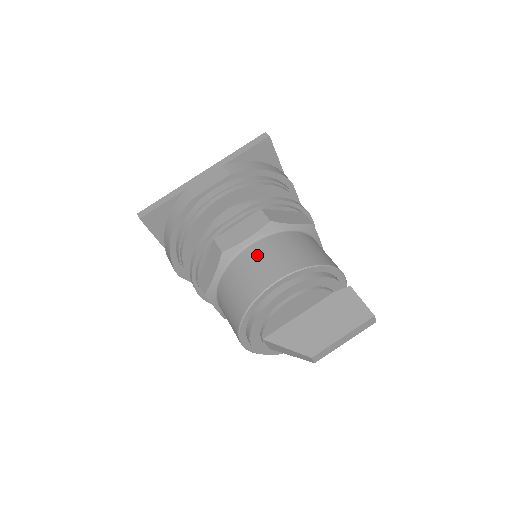
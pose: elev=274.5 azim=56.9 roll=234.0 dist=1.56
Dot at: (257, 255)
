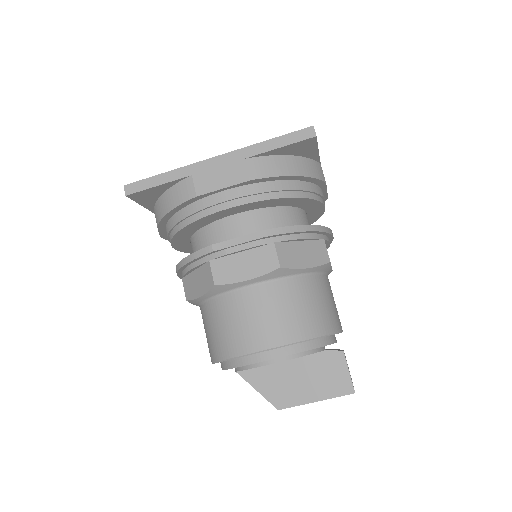
Dot at: (253, 305)
